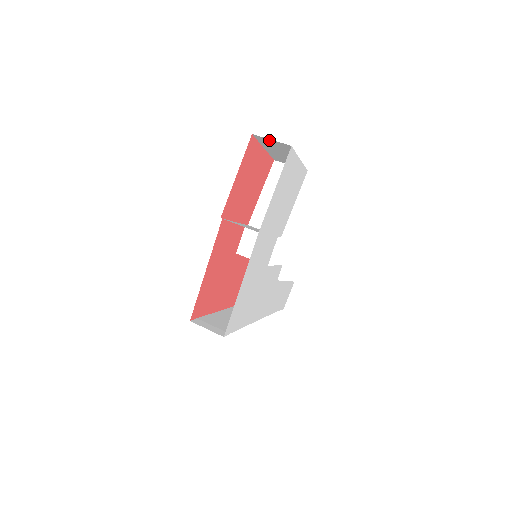
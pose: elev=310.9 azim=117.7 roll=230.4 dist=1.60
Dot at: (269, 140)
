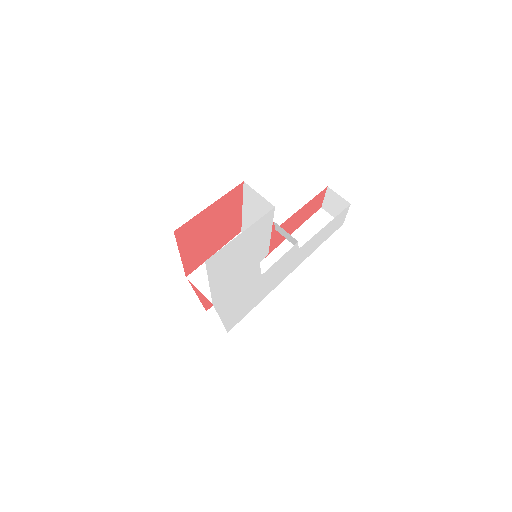
Dot at: occluded
